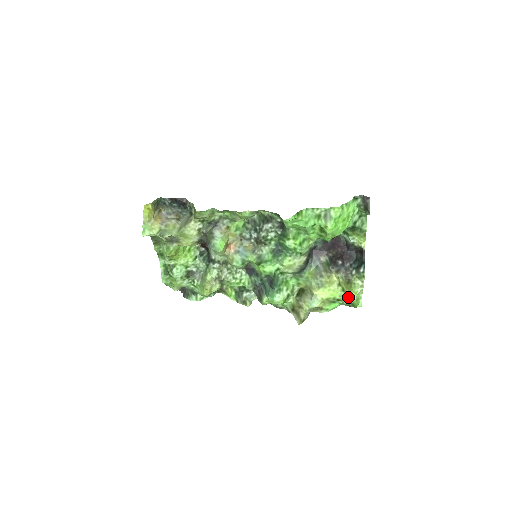
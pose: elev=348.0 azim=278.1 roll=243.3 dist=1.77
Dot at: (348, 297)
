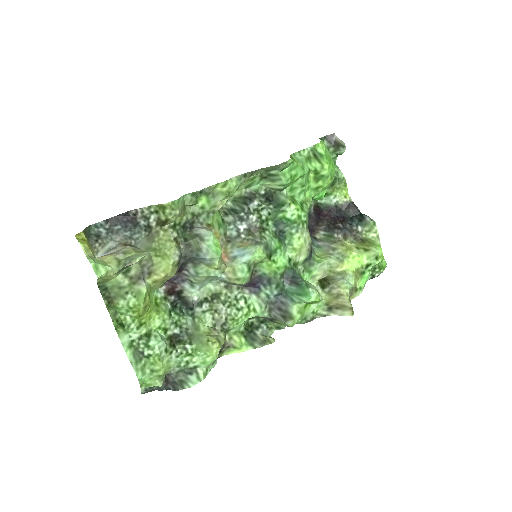
Dot at: (376, 254)
